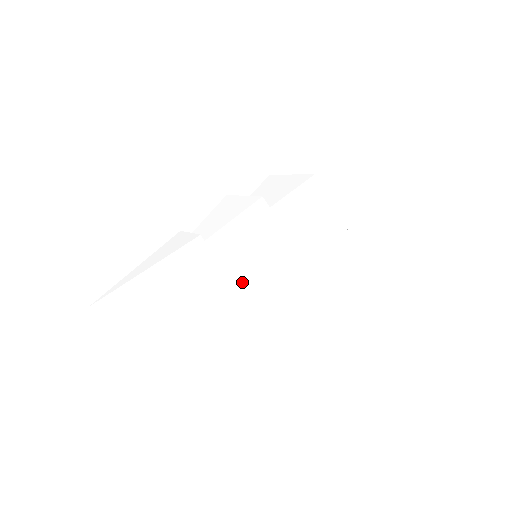
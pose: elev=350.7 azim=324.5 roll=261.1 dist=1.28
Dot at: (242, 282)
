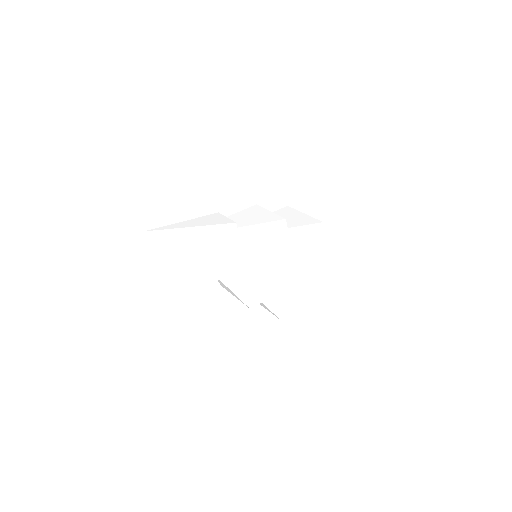
Dot at: (246, 268)
